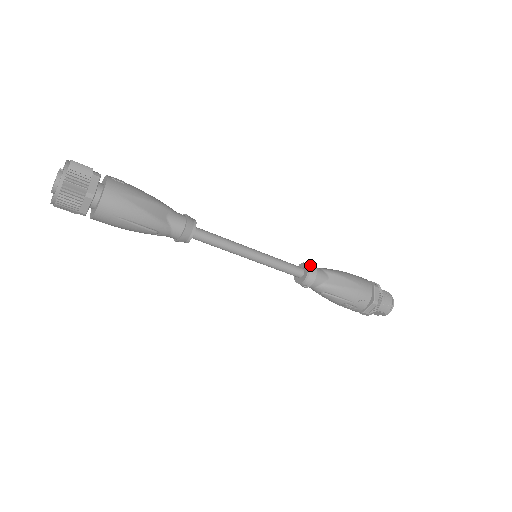
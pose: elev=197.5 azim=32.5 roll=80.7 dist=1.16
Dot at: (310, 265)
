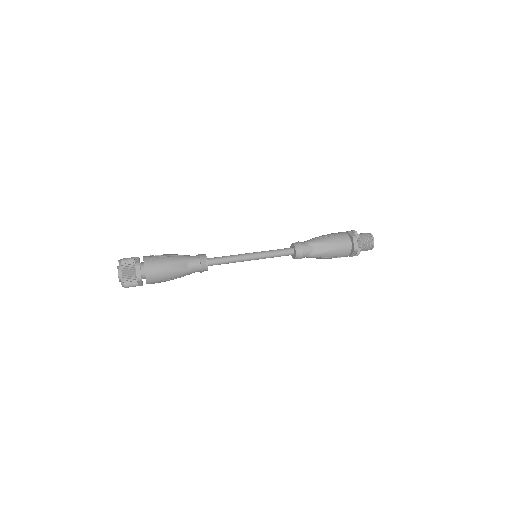
Dot at: (297, 246)
